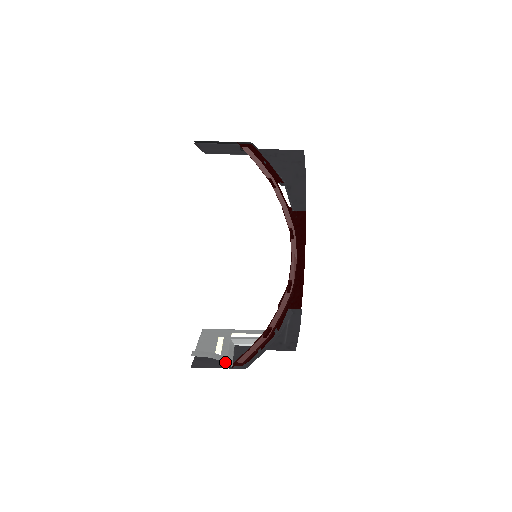
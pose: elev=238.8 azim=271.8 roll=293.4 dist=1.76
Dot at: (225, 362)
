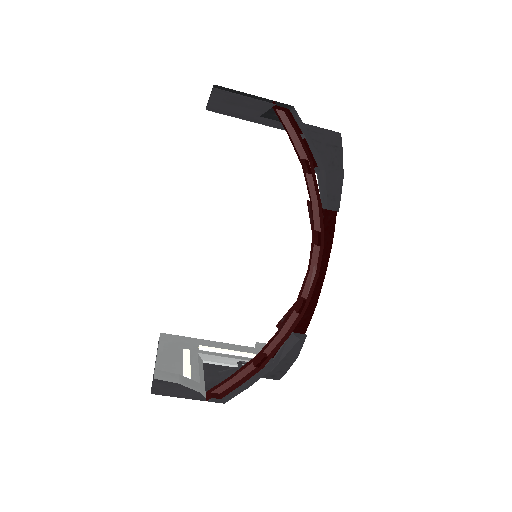
Dot at: occluded
